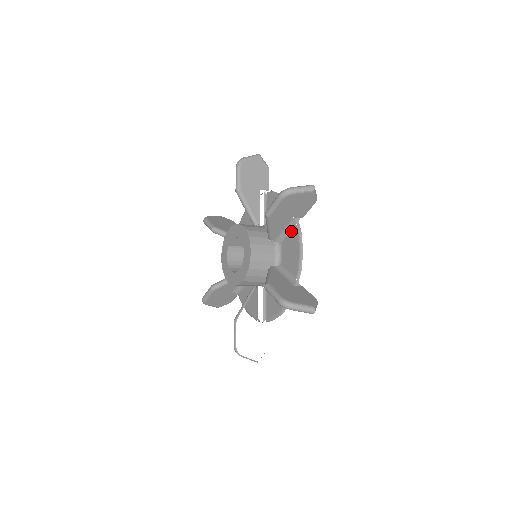
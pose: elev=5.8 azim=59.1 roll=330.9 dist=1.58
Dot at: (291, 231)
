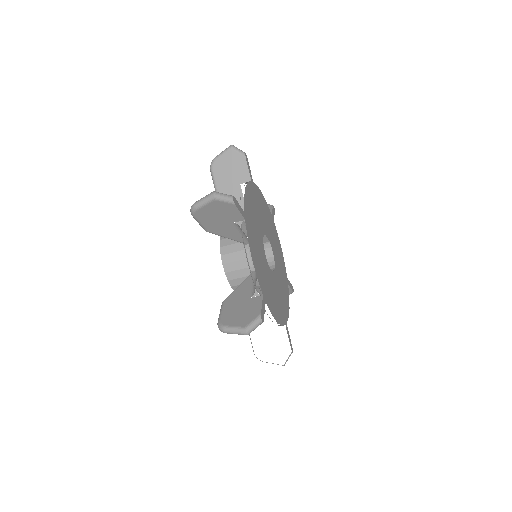
Dot at: occluded
